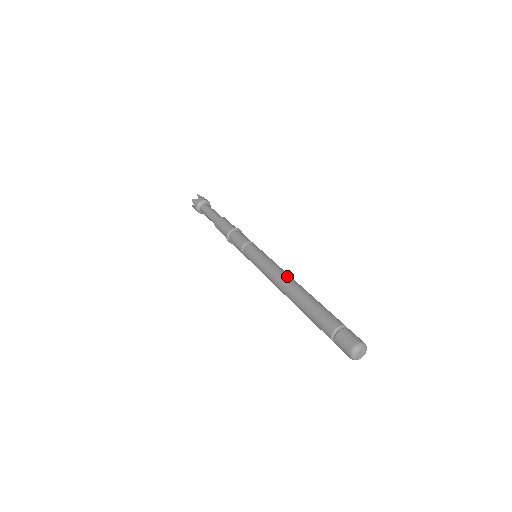
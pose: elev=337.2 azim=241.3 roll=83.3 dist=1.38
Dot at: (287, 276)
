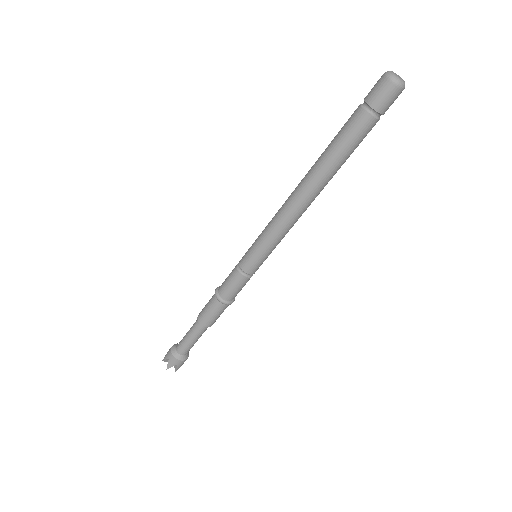
Dot at: occluded
